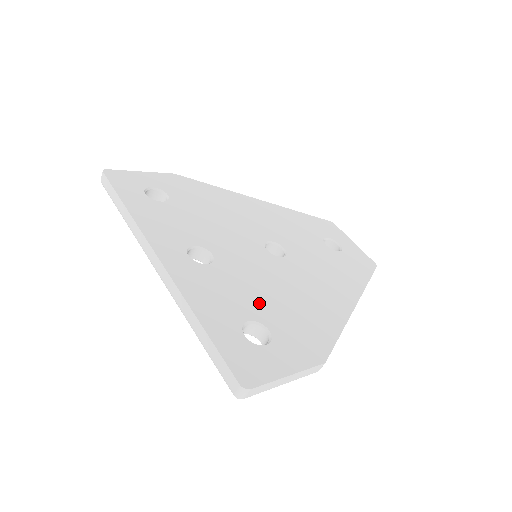
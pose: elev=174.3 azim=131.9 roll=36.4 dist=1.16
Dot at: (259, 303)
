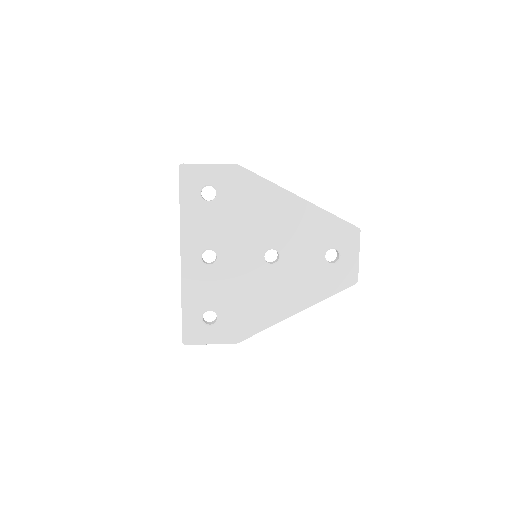
Dot at: (225, 300)
